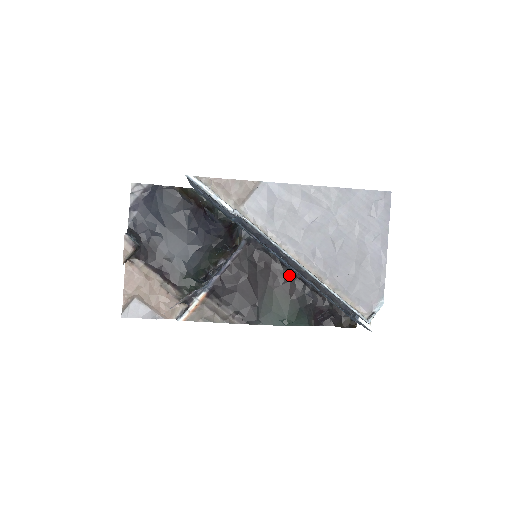
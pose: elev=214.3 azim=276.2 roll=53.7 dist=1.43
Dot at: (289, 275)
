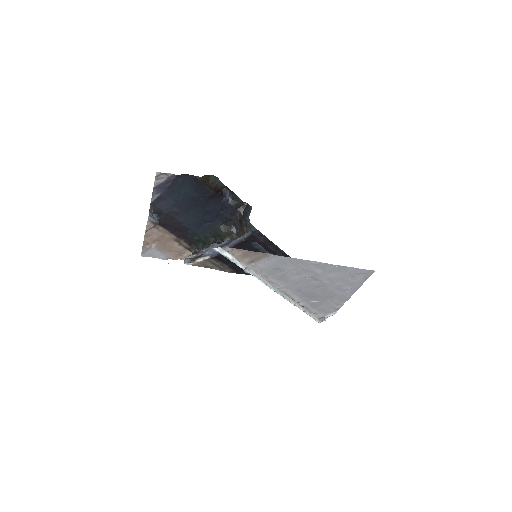
Dot at: (279, 254)
